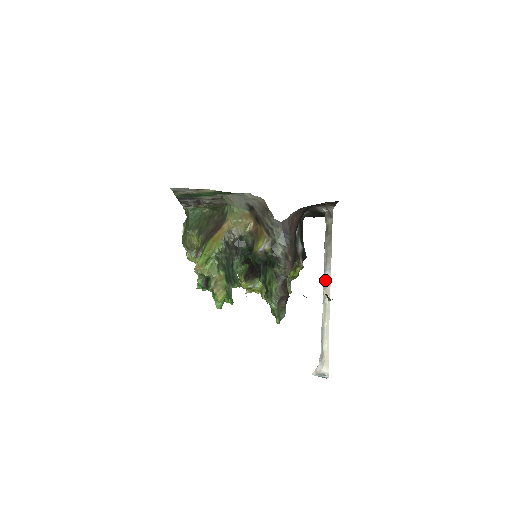
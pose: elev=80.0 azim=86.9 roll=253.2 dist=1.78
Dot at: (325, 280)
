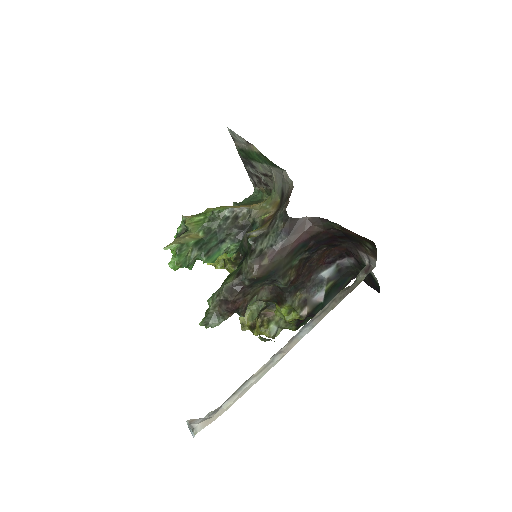
Dot at: (297, 334)
